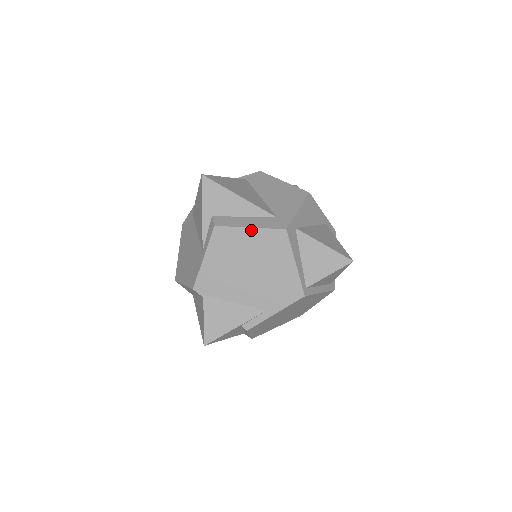
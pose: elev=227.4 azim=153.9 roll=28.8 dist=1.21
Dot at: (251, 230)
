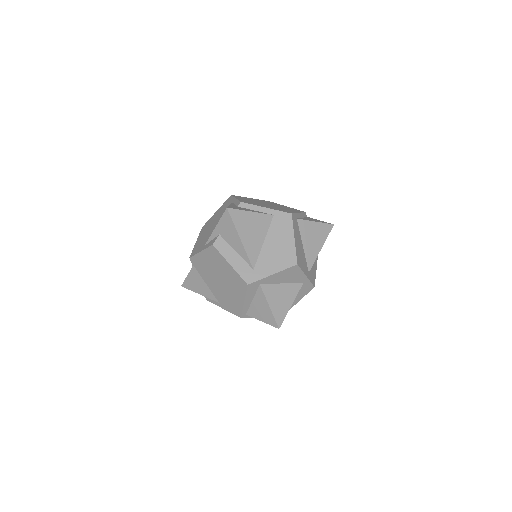
Dot at: (230, 266)
